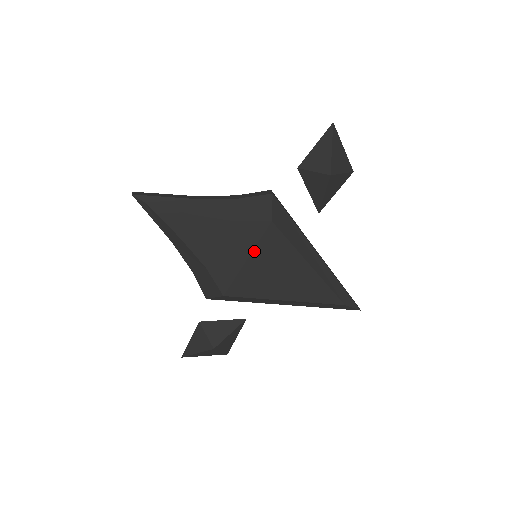
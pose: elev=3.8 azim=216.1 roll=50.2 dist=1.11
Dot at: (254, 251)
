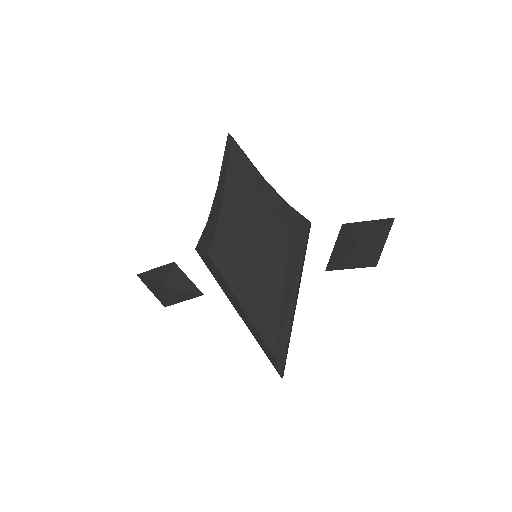
Dot at: (258, 244)
